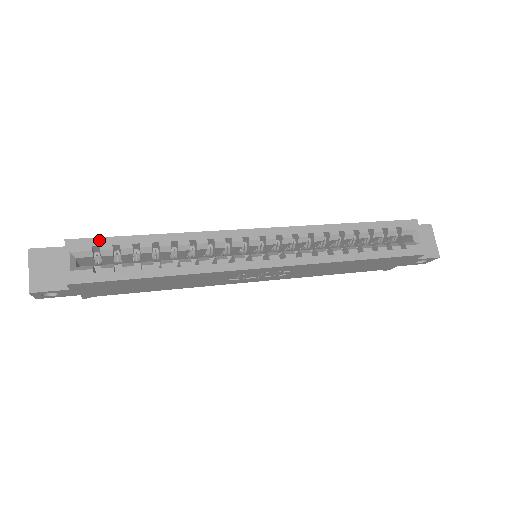
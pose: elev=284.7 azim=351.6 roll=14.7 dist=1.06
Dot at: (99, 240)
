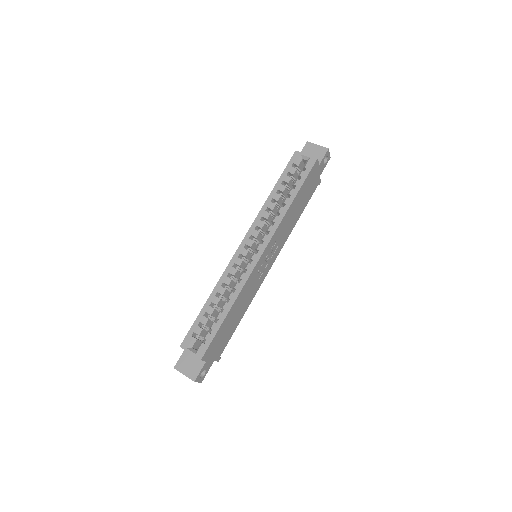
Dot at: (191, 331)
